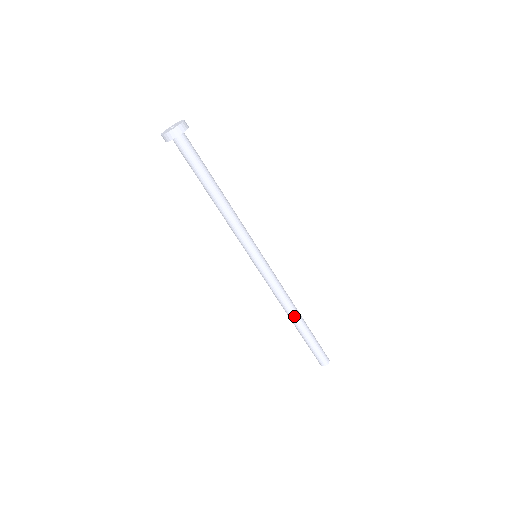
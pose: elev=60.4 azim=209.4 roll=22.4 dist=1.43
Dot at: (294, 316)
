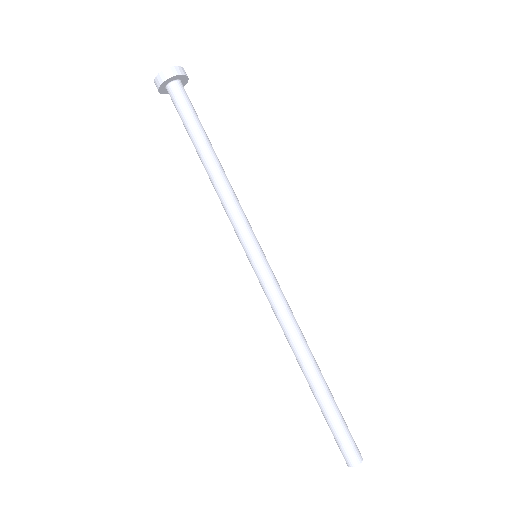
Dot at: (301, 362)
